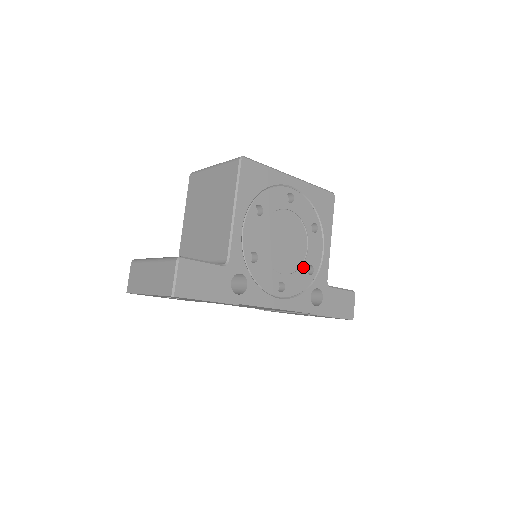
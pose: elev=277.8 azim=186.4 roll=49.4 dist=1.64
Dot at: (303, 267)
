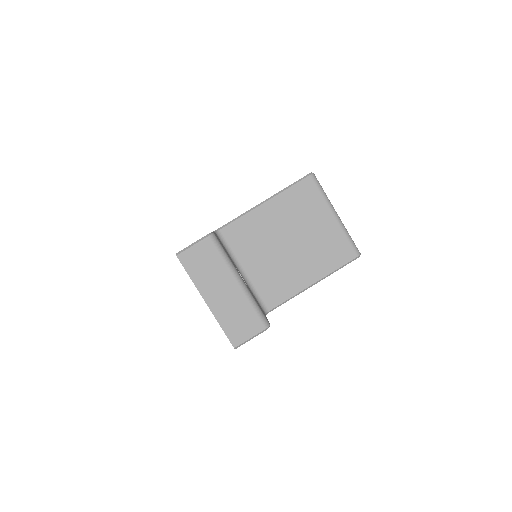
Dot at: occluded
